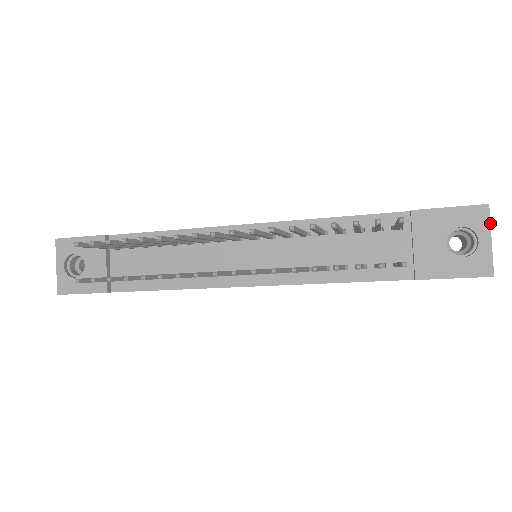
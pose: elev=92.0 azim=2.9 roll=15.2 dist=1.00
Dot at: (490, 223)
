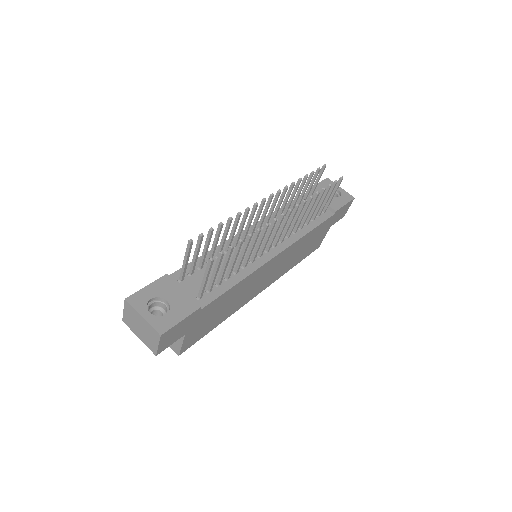
Dot at: occluded
